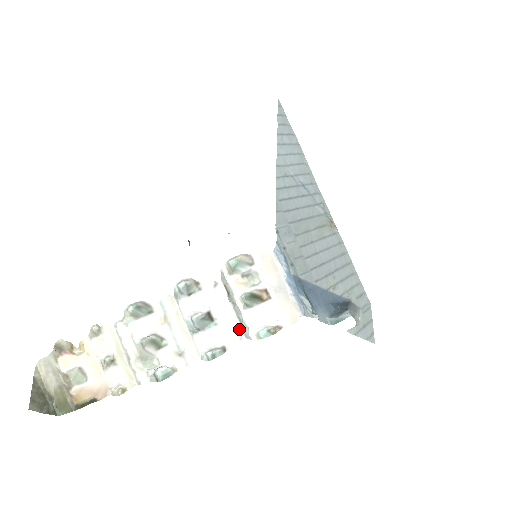
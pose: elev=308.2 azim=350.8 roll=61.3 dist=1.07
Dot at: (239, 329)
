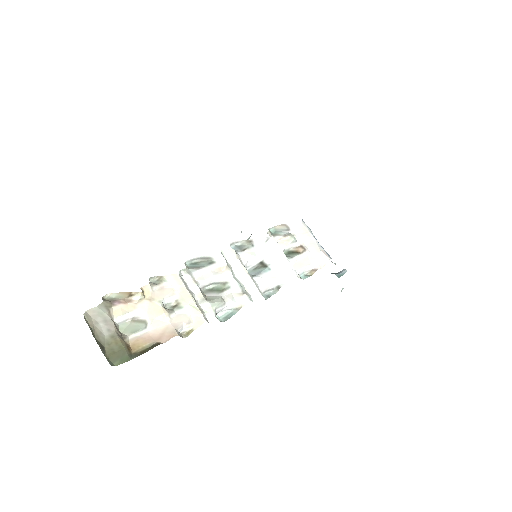
Dot at: (292, 267)
